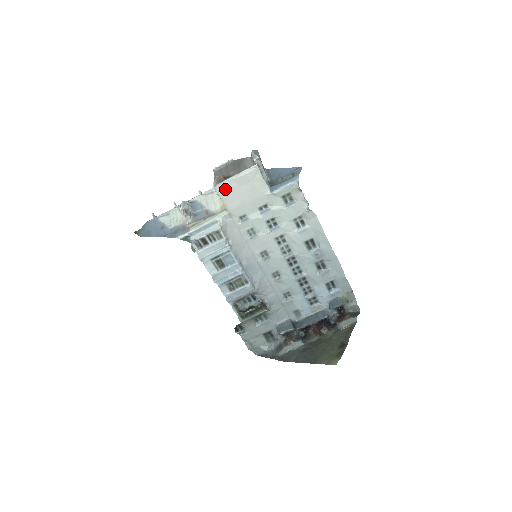
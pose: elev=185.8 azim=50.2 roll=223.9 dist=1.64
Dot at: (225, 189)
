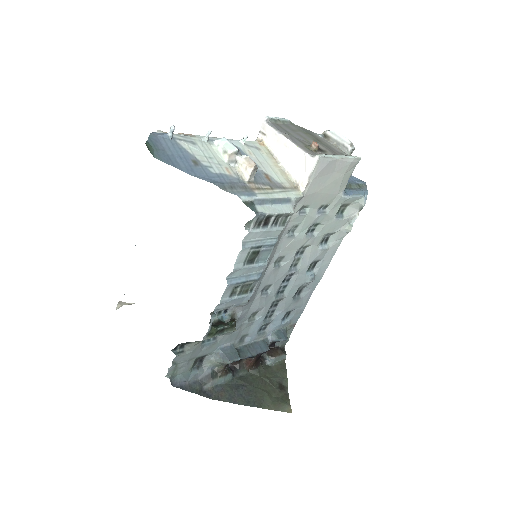
Dot at: (325, 166)
